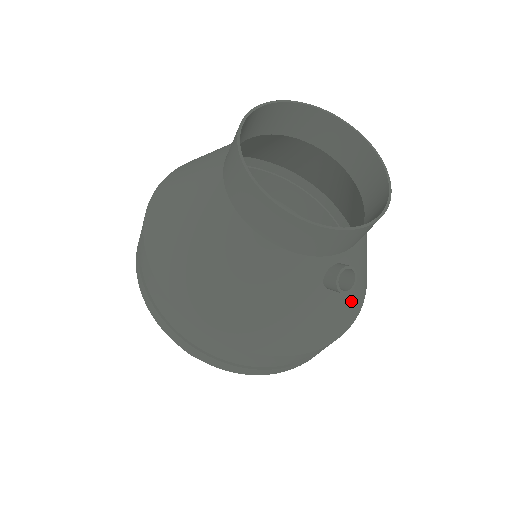
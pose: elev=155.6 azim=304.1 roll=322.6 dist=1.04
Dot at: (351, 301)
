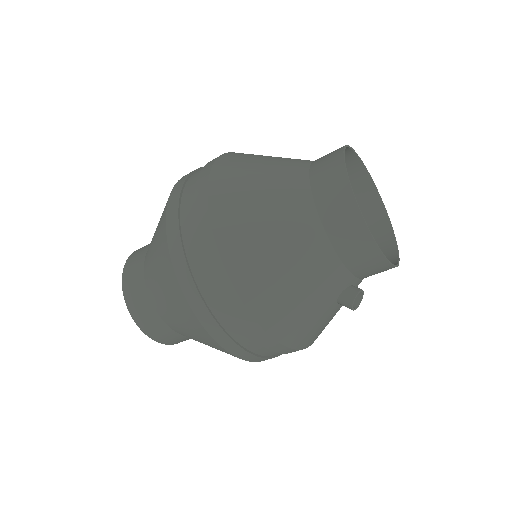
Dot at: occluded
